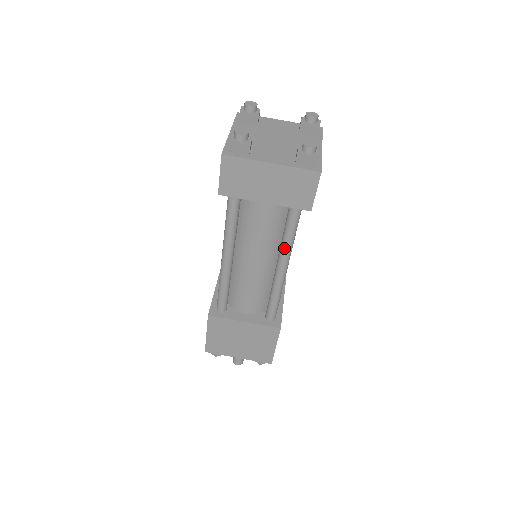
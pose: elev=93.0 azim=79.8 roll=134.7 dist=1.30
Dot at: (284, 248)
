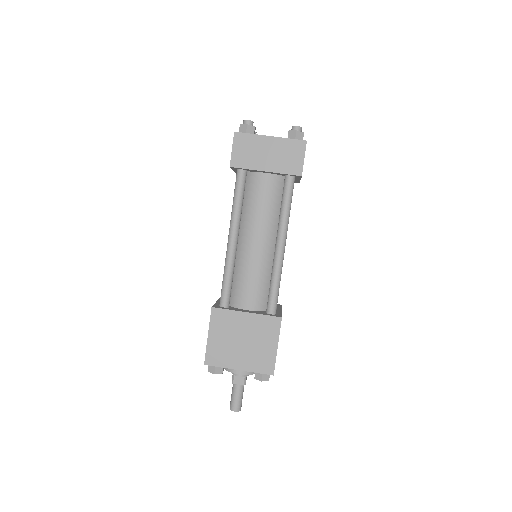
Dot at: (282, 221)
